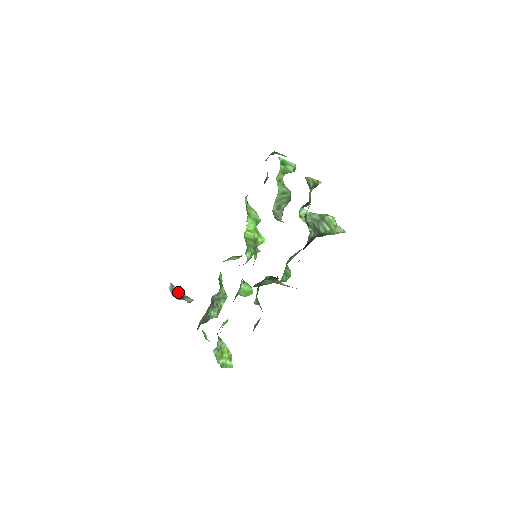
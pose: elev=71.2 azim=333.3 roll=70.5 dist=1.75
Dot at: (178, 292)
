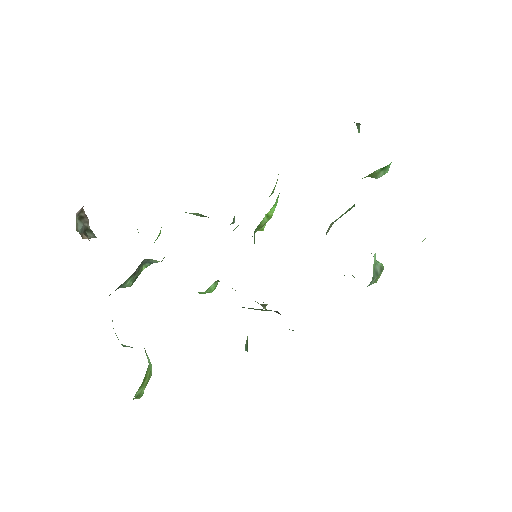
Dot at: (84, 221)
